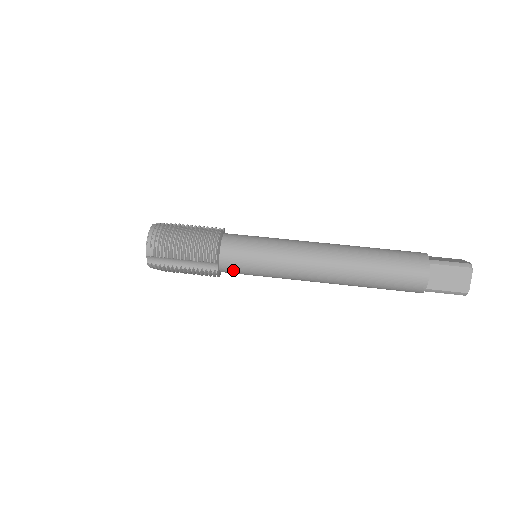
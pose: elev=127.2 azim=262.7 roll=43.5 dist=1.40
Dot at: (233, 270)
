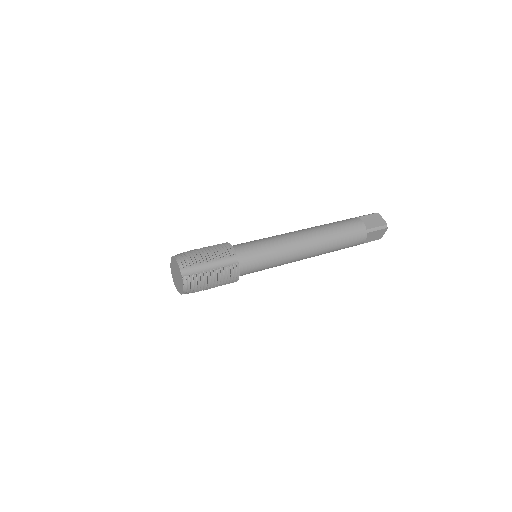
Dot at: (248, 261)
